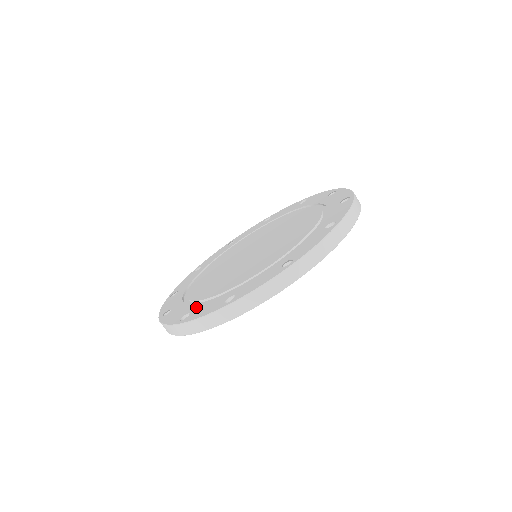
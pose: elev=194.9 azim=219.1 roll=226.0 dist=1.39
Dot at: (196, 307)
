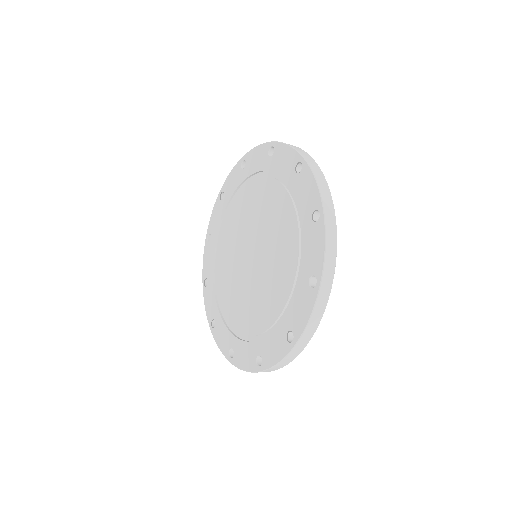
Dot at: (235, 344)
